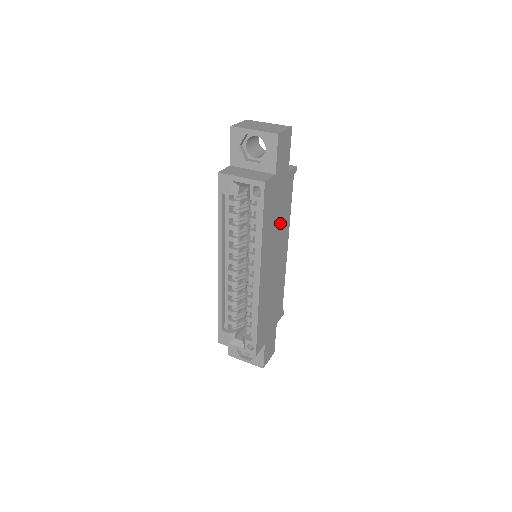
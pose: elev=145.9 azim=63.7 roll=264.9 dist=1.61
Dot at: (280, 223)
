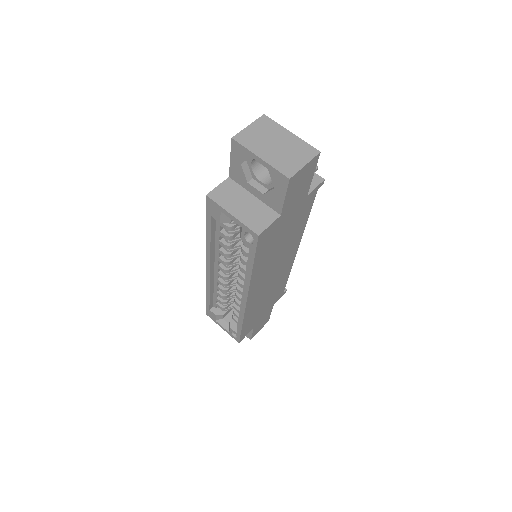
Dot at: (286, 242)
